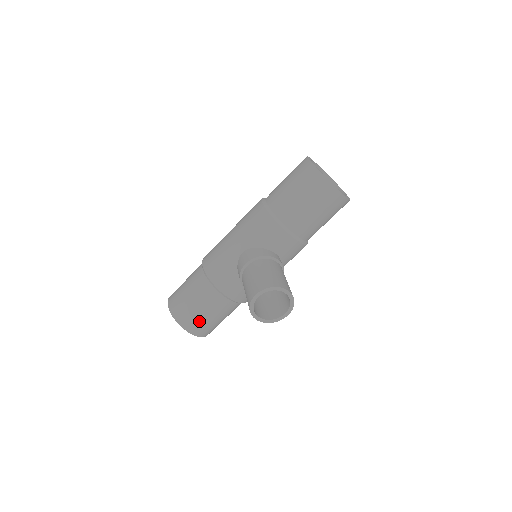
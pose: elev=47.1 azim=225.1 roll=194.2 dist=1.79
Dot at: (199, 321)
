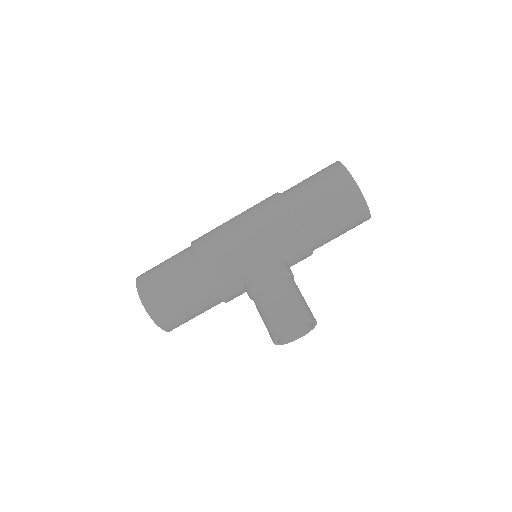
Dot at: (180, 320)
